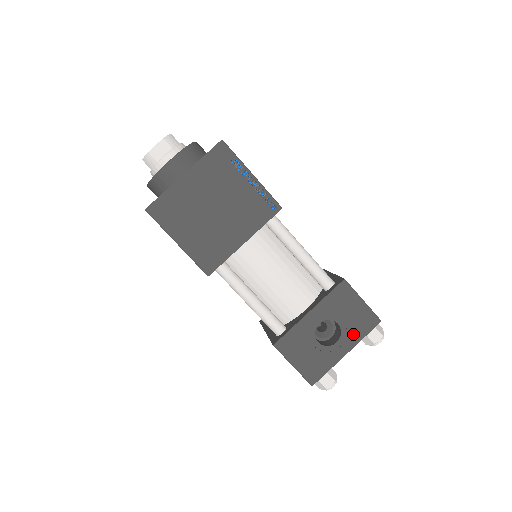
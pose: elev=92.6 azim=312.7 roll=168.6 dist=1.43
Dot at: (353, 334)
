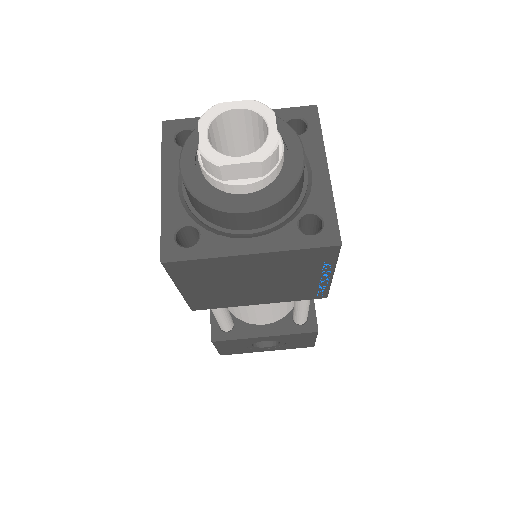
Dot at: (285, 347)
